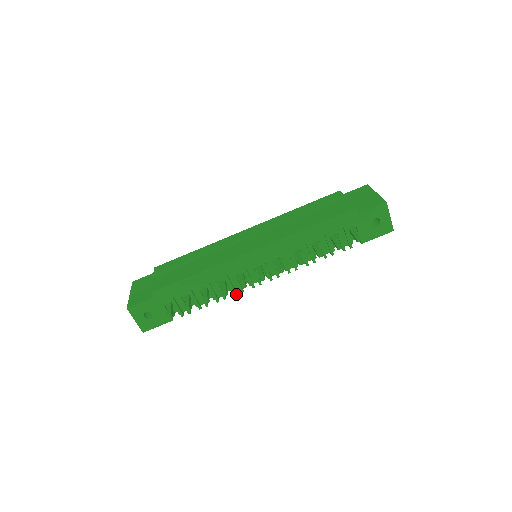
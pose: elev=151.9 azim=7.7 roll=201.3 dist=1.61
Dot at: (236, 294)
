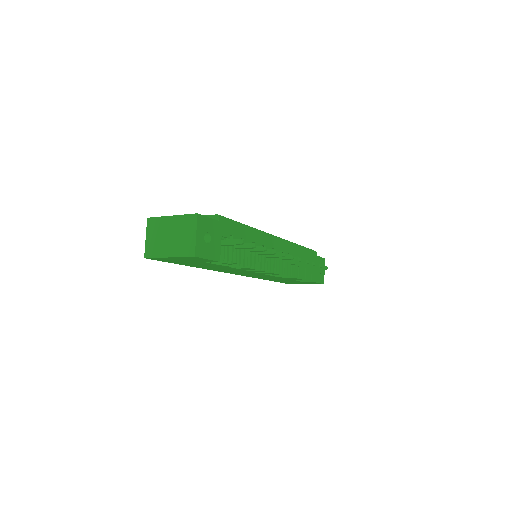
Dot at: occluded
